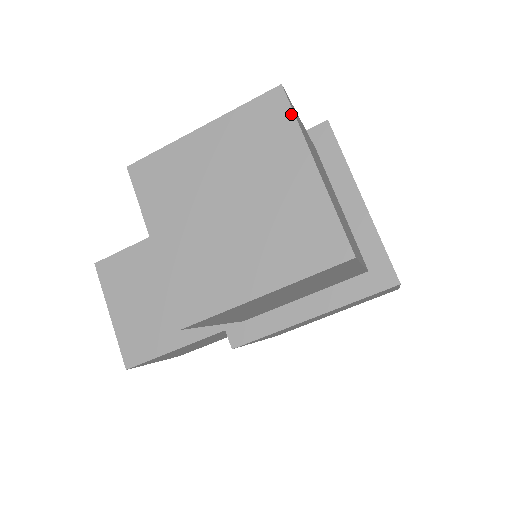
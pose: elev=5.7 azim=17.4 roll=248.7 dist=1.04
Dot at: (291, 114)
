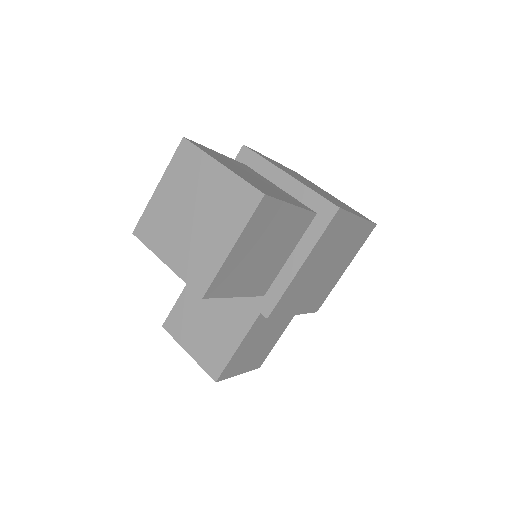
Dot at: (195, 148)
